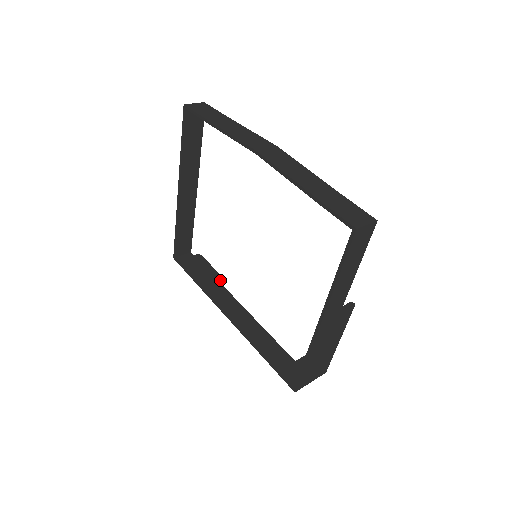
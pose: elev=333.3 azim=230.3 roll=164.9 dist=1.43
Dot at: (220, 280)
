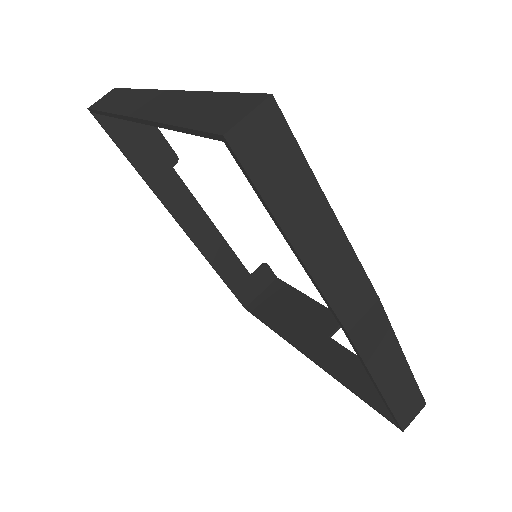
Dot at: (171, 160)
